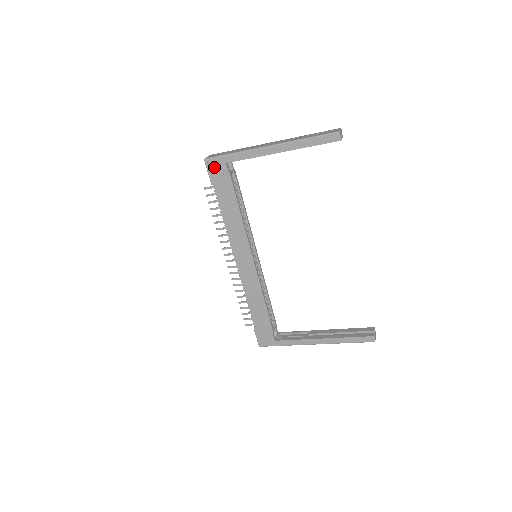
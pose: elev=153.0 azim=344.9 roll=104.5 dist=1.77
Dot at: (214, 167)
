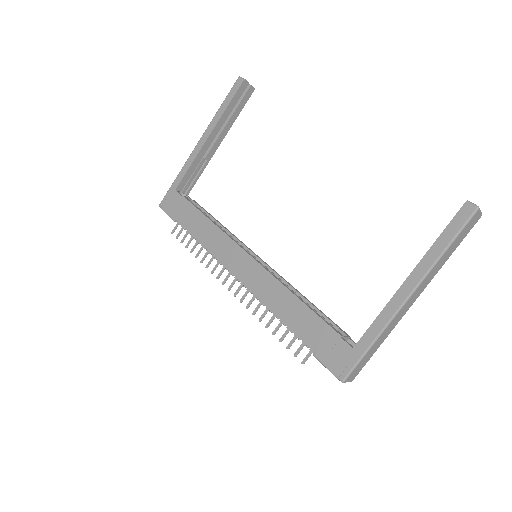
Dot at: (168, 203)
